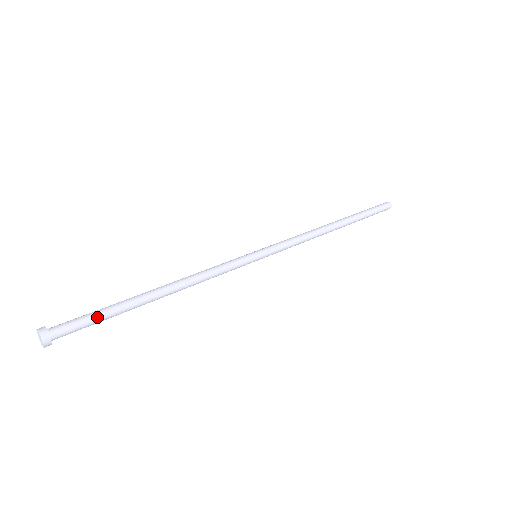
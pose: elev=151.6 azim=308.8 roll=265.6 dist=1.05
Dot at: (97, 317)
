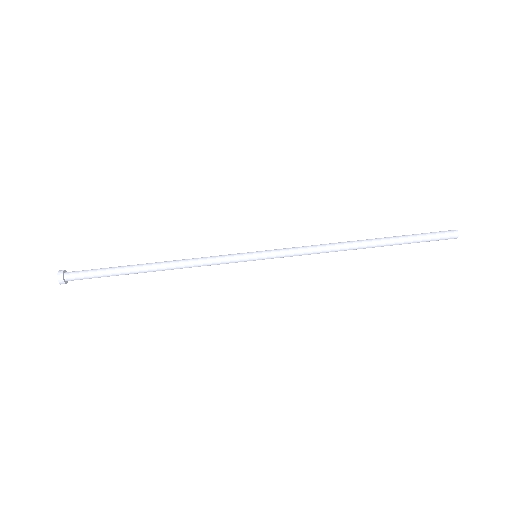
Dot at: occluded
